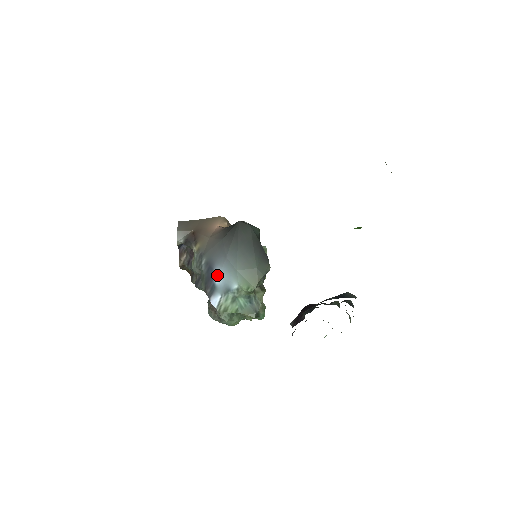
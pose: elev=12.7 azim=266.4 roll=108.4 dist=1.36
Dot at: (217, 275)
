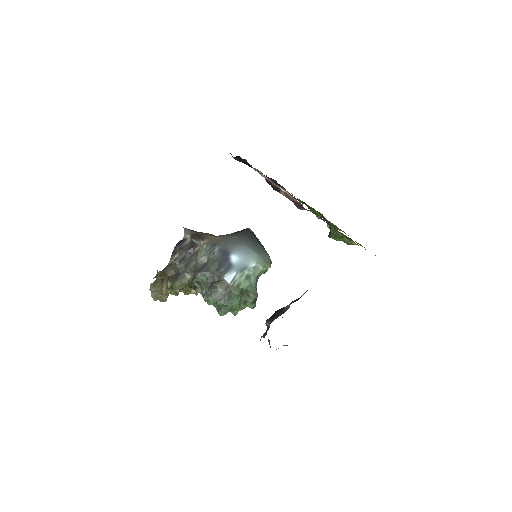
Dot at: (235, 256)
